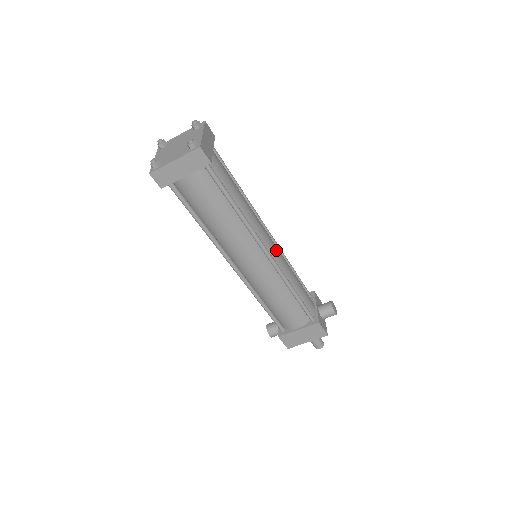
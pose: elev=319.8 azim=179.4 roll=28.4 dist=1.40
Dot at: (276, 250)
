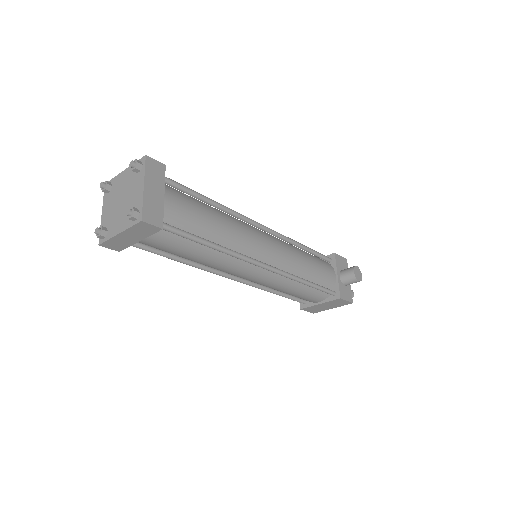
Dot at: (276, 252)
